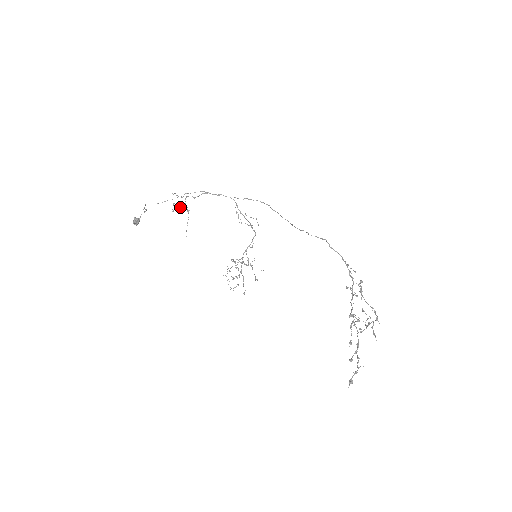
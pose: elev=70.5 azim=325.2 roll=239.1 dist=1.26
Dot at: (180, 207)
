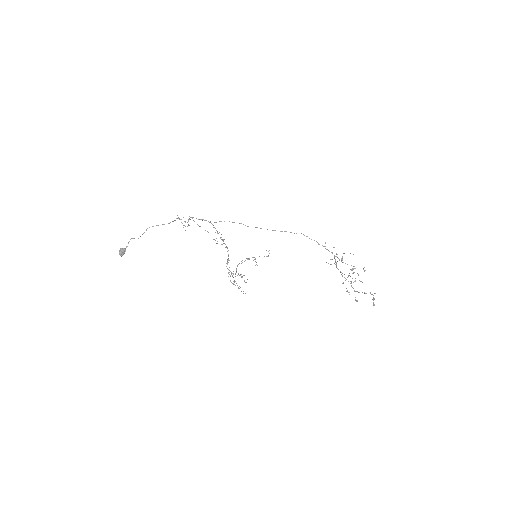
Dot at: (188, 225)
